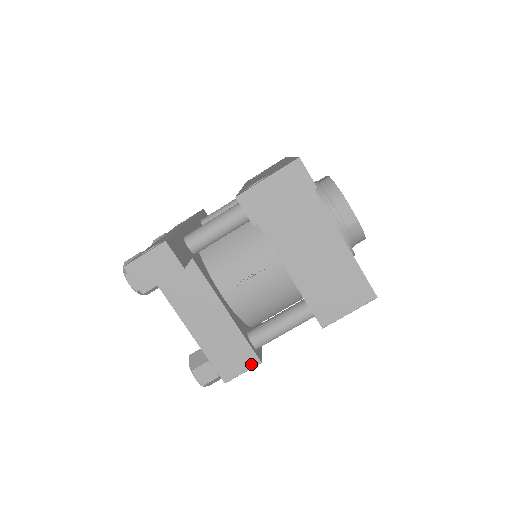
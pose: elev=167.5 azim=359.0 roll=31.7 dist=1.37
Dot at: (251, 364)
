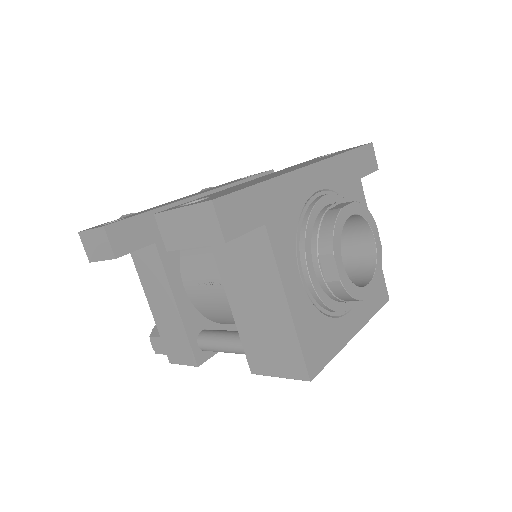
Dot at: (190, 362)
